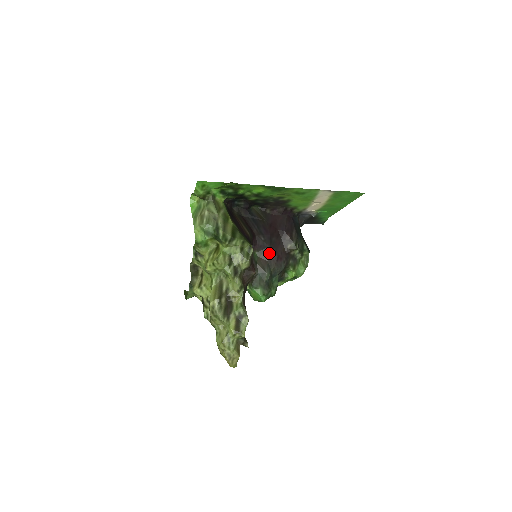
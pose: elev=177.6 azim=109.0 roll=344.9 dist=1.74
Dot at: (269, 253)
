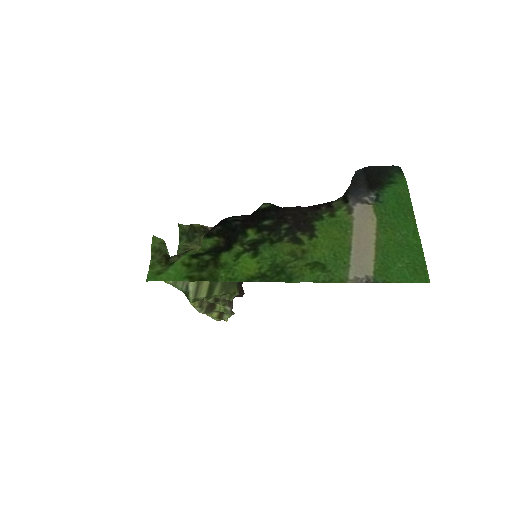
Dot at: occluded
